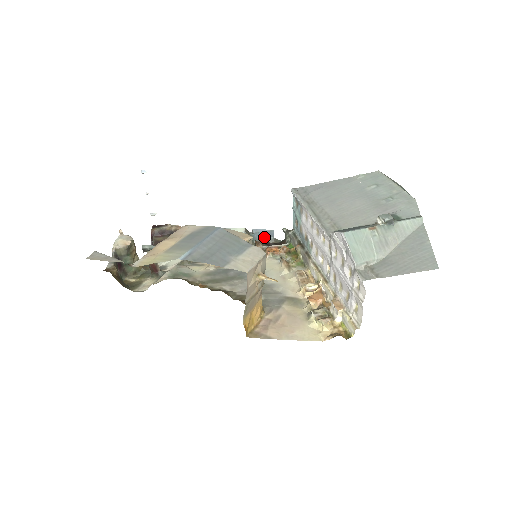
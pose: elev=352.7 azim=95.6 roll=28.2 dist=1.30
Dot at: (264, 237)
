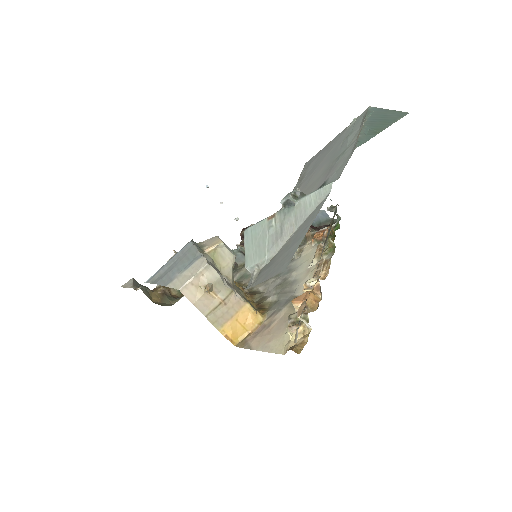
Dot at: (320, 220)
